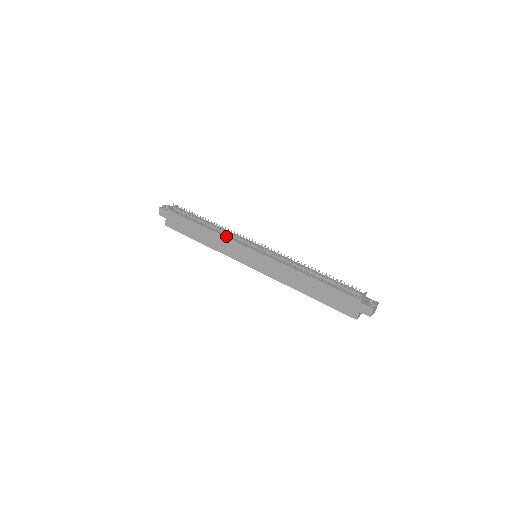
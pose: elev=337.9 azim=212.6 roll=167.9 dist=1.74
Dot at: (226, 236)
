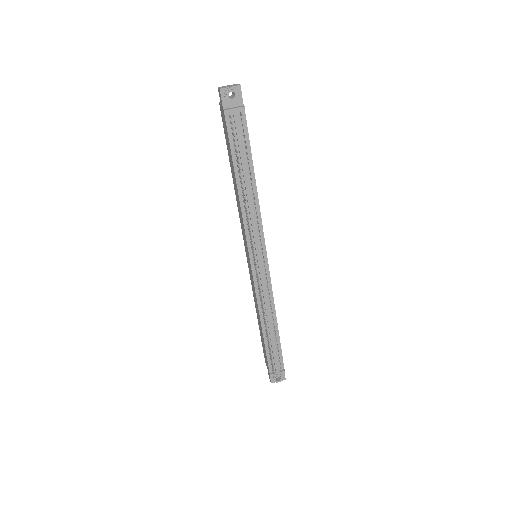
Dot at: (244, 221)
